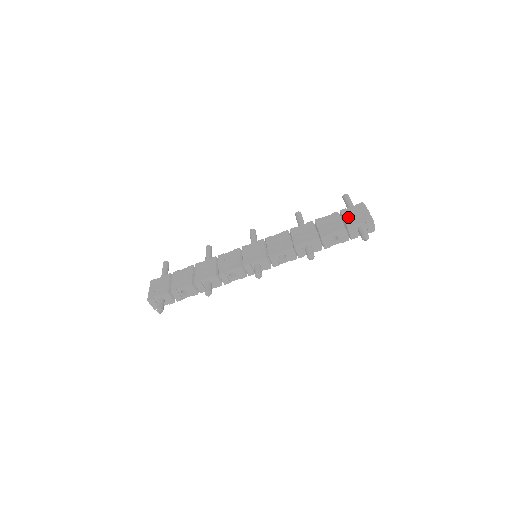
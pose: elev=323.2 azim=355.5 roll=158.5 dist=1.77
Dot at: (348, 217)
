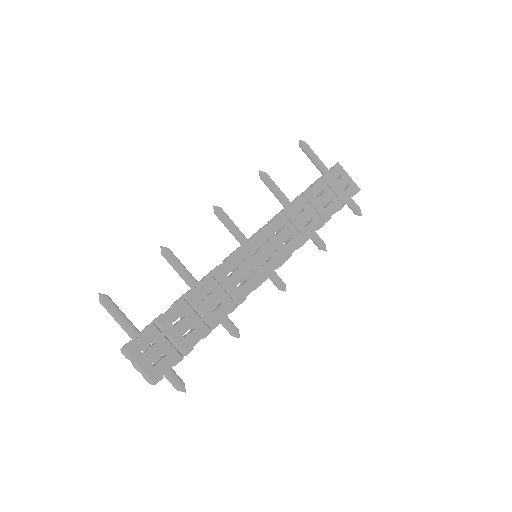
Dot at: (337, 187)
